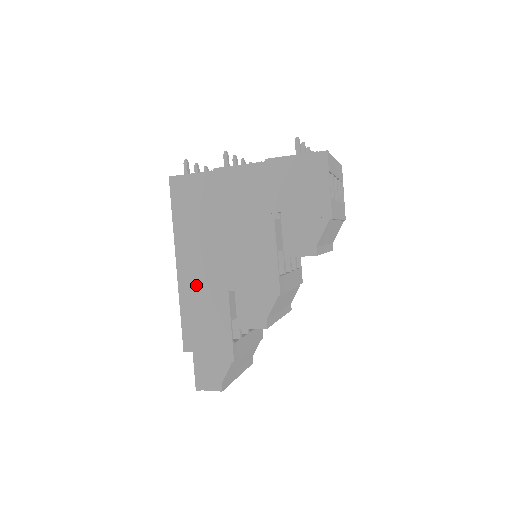
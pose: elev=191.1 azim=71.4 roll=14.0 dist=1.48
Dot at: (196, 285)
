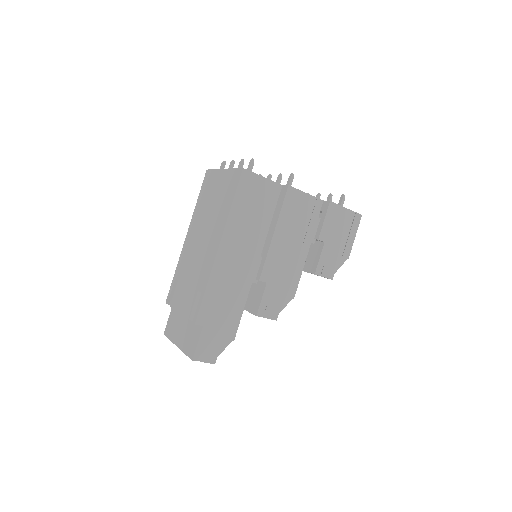
Dot at: (229, 269)
